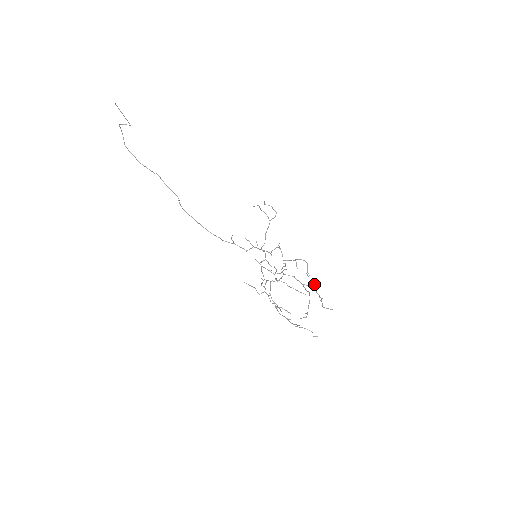
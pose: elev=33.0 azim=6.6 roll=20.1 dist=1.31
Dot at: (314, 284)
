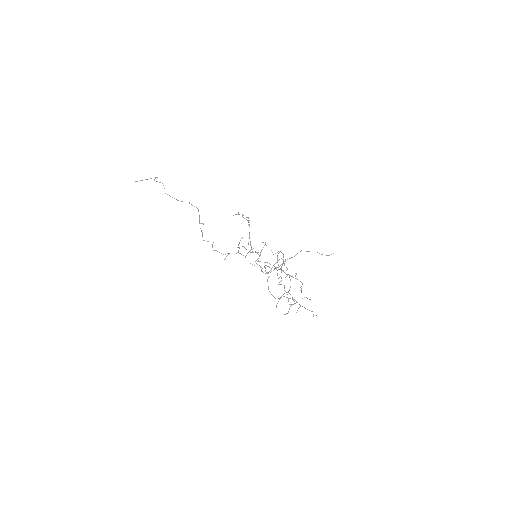
Dot at: (296, 274)
